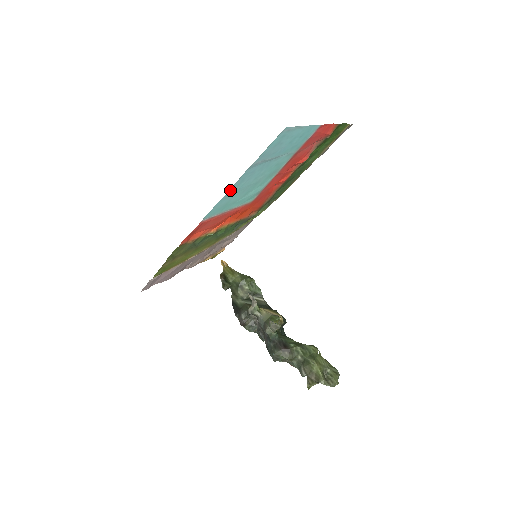
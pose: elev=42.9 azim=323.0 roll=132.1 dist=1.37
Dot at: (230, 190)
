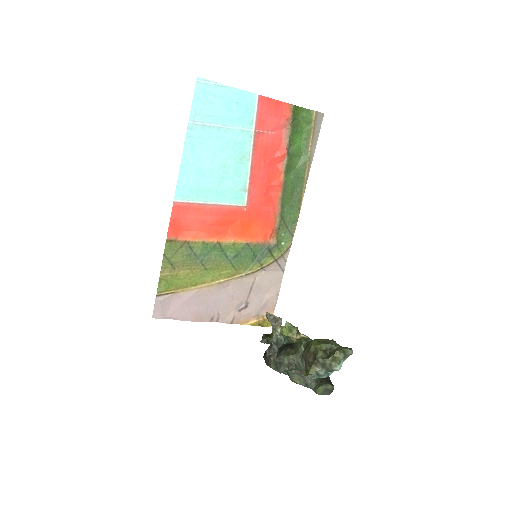
Dot at: (184, 157)
